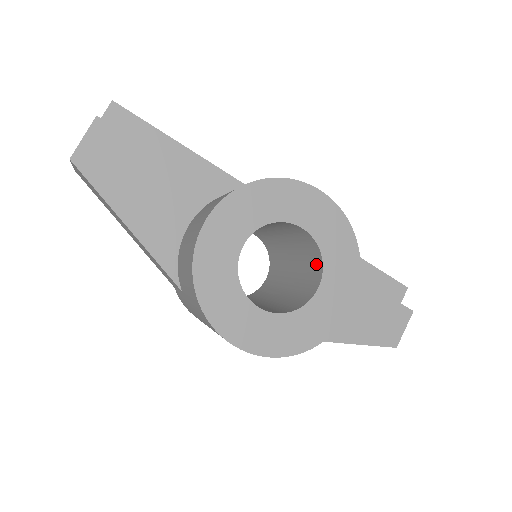
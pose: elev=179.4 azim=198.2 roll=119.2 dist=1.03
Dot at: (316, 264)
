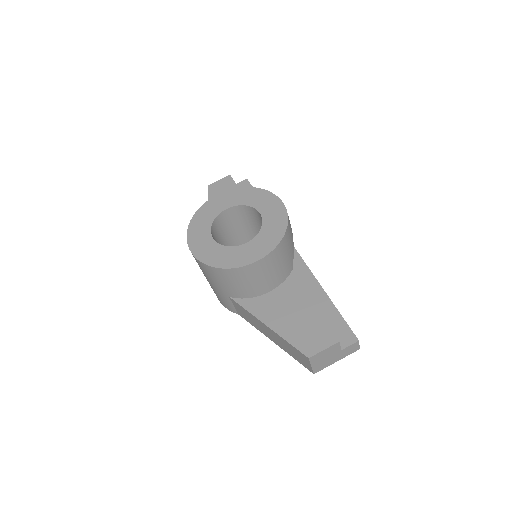
Dot at: occluded
